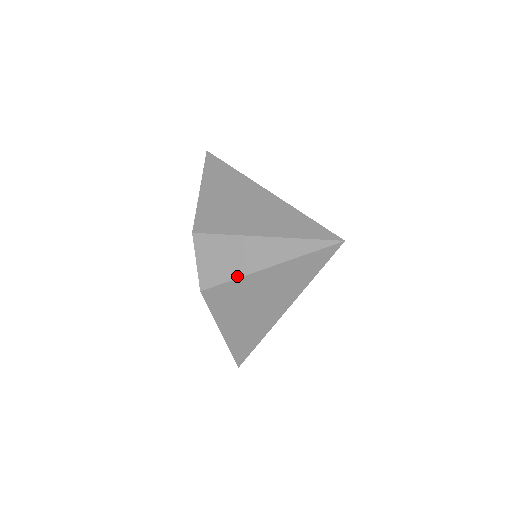
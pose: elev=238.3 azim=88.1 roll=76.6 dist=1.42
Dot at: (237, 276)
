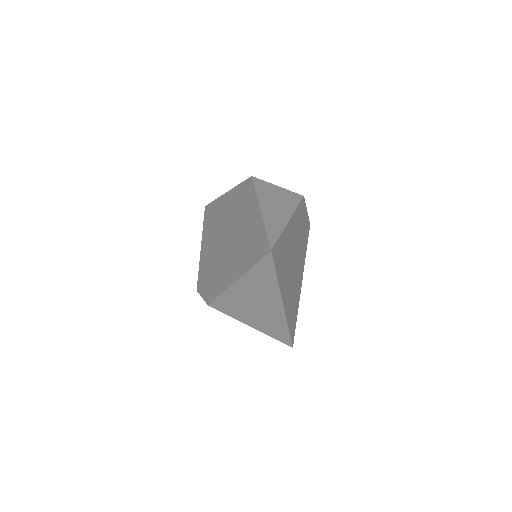
Dot at: occluded
